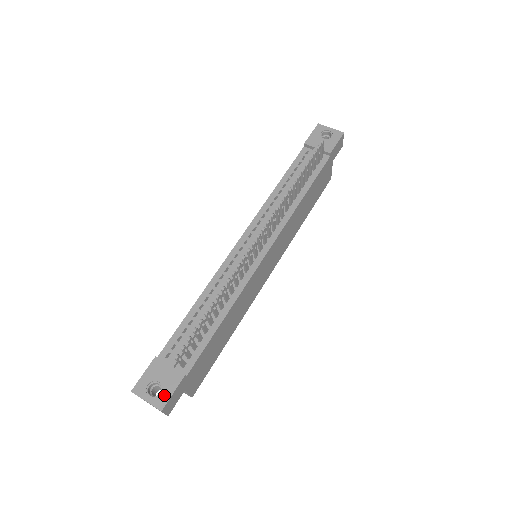
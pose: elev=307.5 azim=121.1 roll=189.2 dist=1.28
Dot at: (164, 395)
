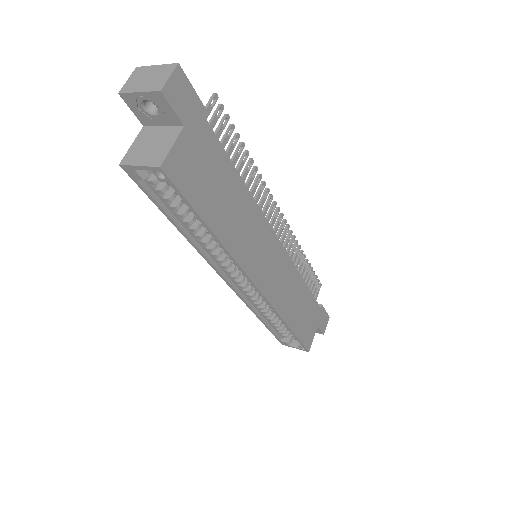
Dot at: occluded
